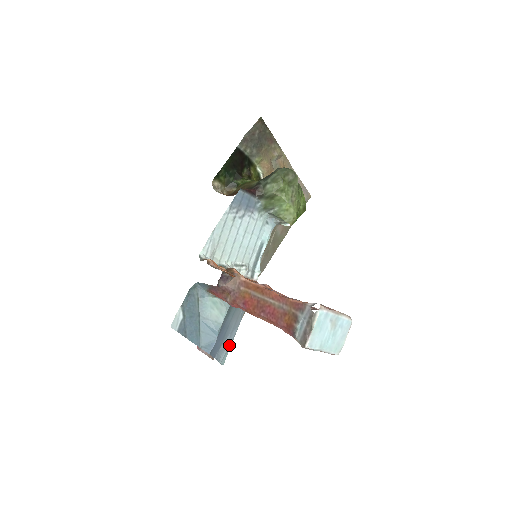
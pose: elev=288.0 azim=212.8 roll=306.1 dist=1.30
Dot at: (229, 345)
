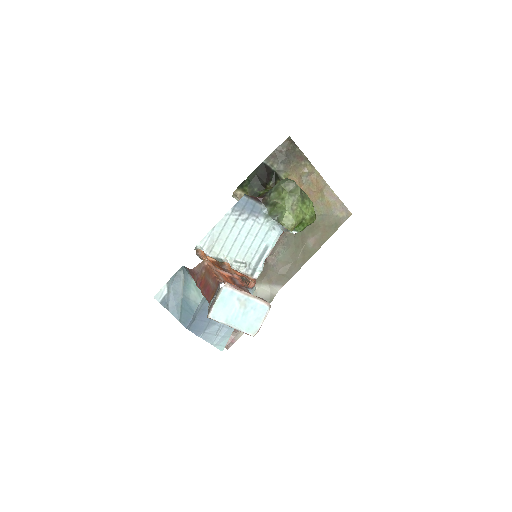
Dot at: (225, 332)
